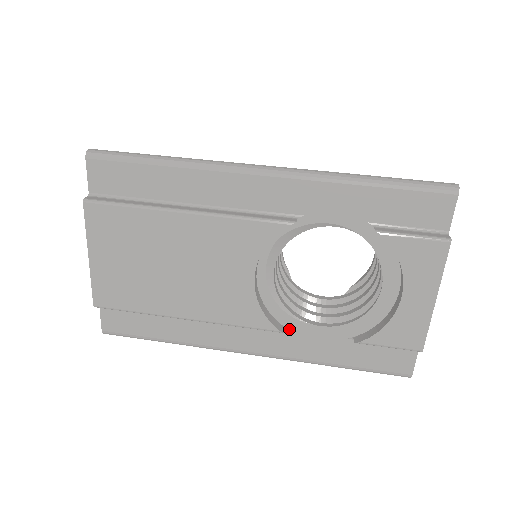
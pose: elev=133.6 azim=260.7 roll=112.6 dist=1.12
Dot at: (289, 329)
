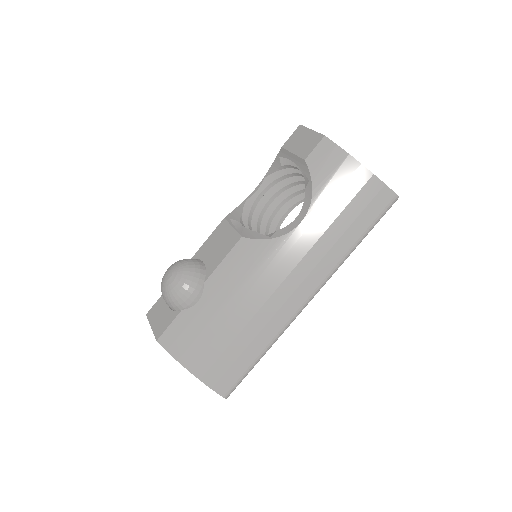
Dot at: occluded
